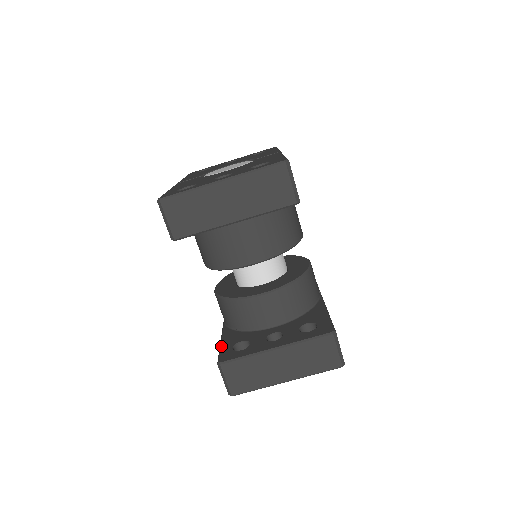
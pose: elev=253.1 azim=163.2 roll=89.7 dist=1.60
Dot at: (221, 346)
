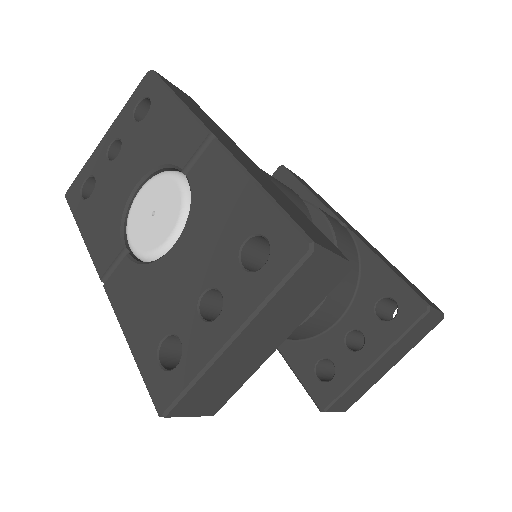
Dot at: (299, 378)
